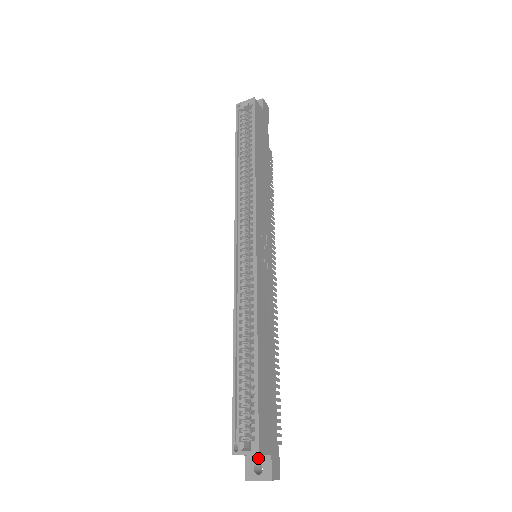
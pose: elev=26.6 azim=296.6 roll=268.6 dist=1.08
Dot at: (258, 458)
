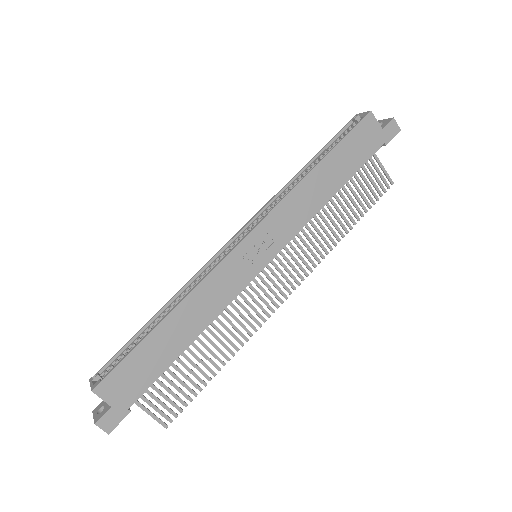
Dot at: occluded
